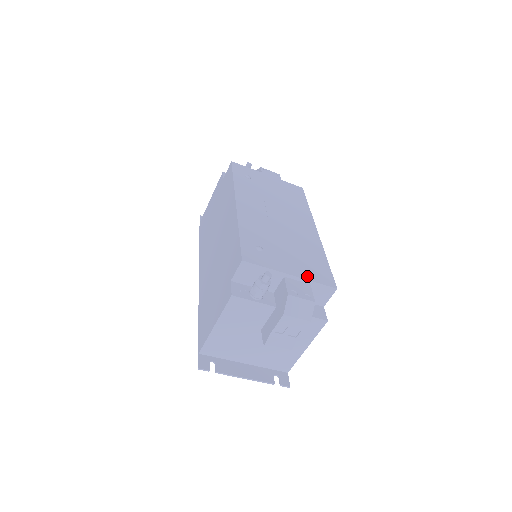
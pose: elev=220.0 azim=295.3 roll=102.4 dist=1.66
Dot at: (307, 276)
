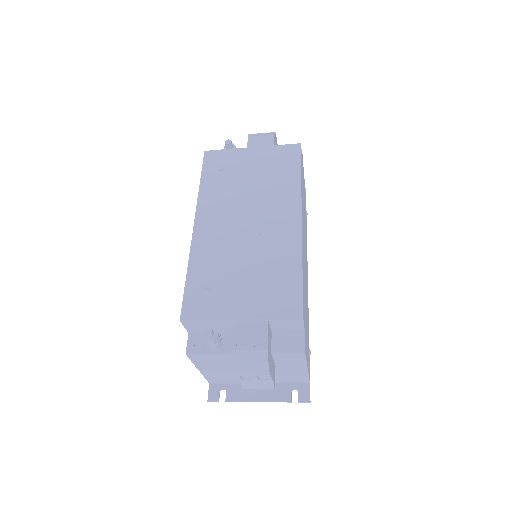
Dot at: (262, 313)
